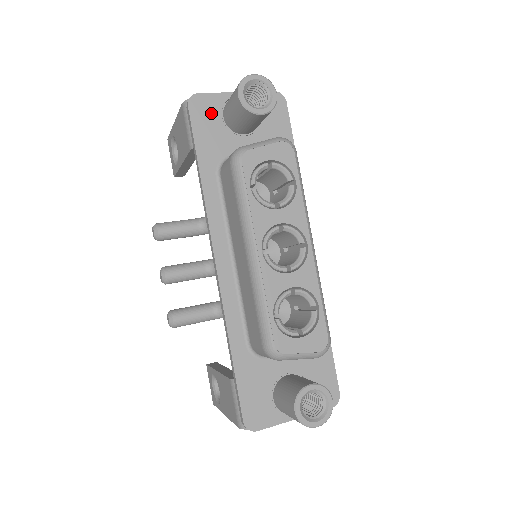
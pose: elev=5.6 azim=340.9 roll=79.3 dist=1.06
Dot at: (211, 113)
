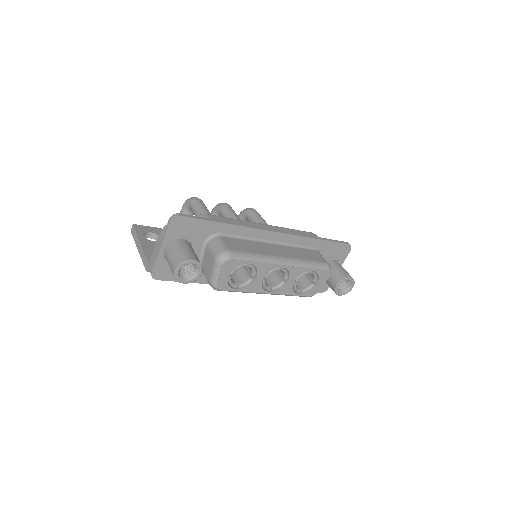
Dot at: (168, 268)
